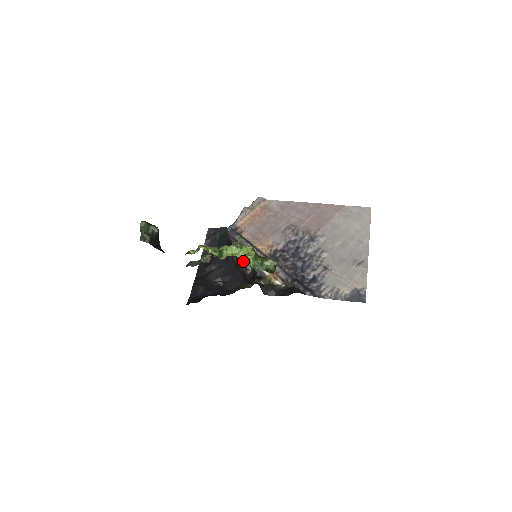
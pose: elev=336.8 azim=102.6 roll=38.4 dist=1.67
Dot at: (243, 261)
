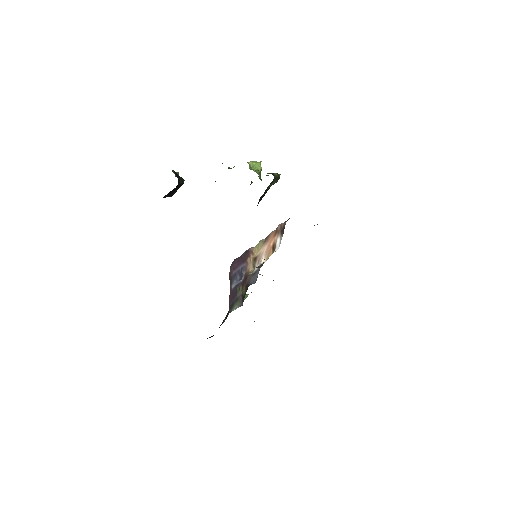
Dot at: (249, 168)
